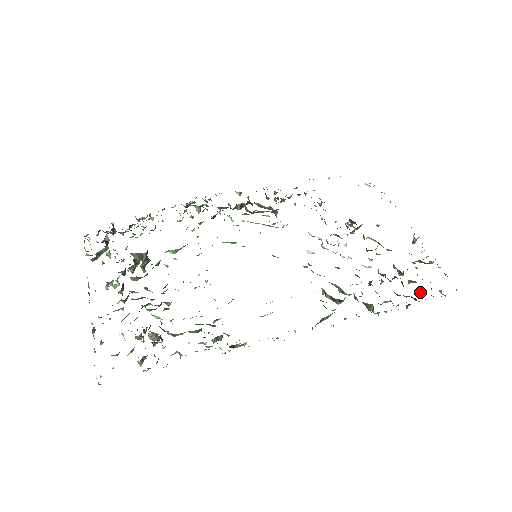
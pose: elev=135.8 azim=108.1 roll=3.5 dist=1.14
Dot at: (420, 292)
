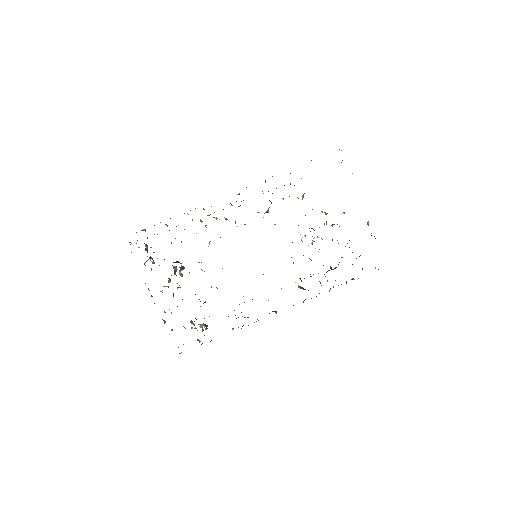
Dot at: (362, 269)
